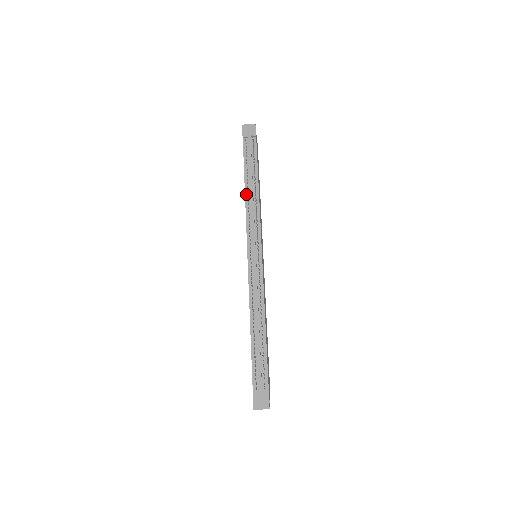
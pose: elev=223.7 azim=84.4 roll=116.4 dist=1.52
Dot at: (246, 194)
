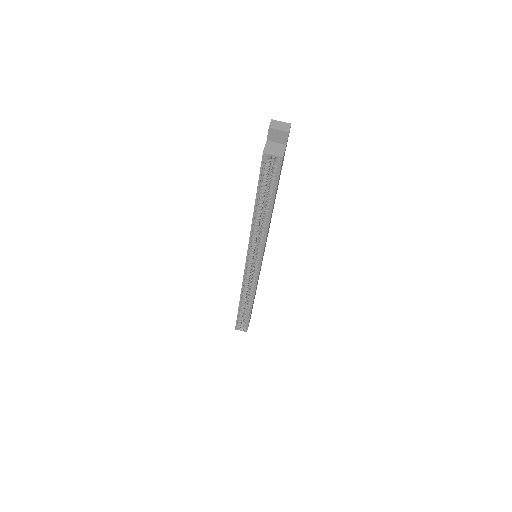
Dot at: occluded
